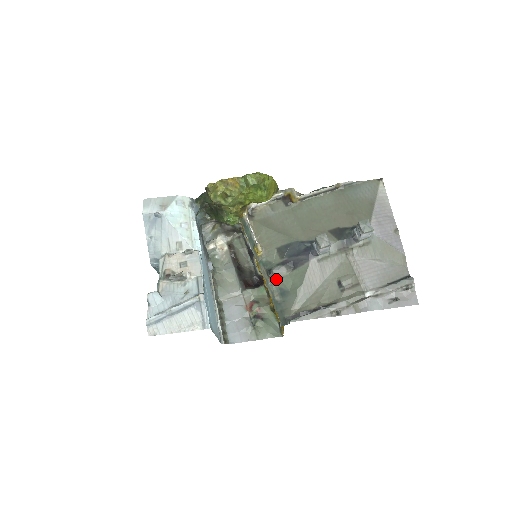
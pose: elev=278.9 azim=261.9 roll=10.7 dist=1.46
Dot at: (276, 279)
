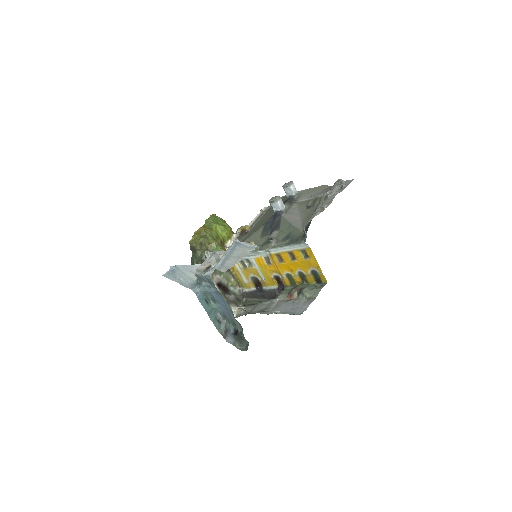
Dot at: (276, 237)
